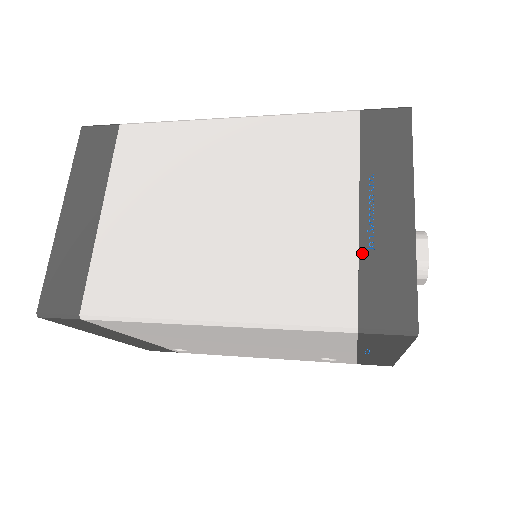
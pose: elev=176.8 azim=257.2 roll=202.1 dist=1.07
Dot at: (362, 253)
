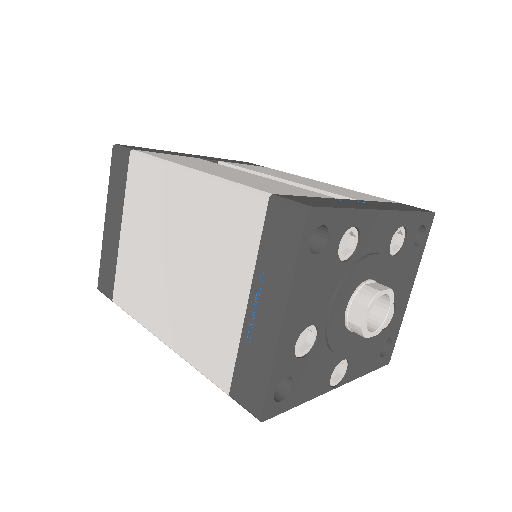
Dot at: (242, 341)
